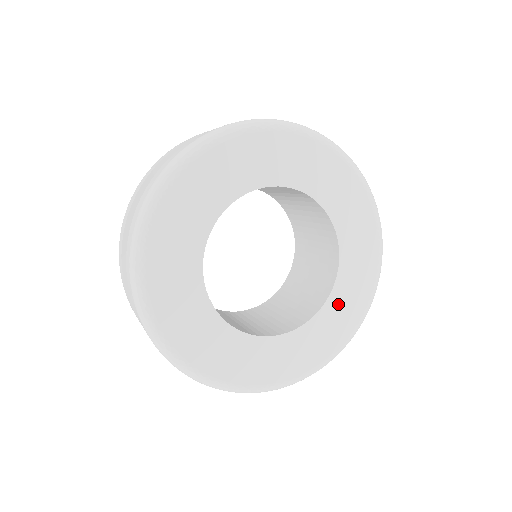
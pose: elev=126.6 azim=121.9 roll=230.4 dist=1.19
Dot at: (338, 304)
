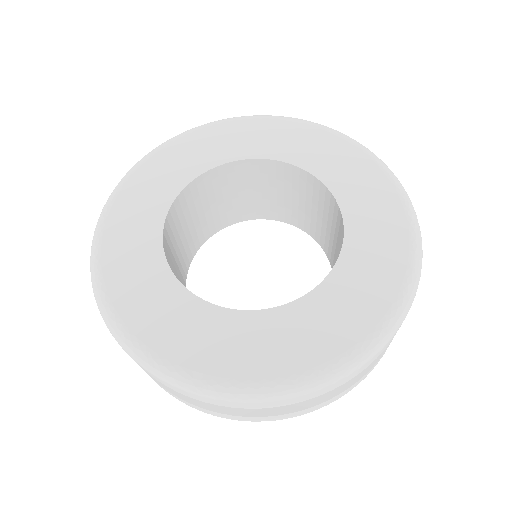
Dot at: (290, 324)
